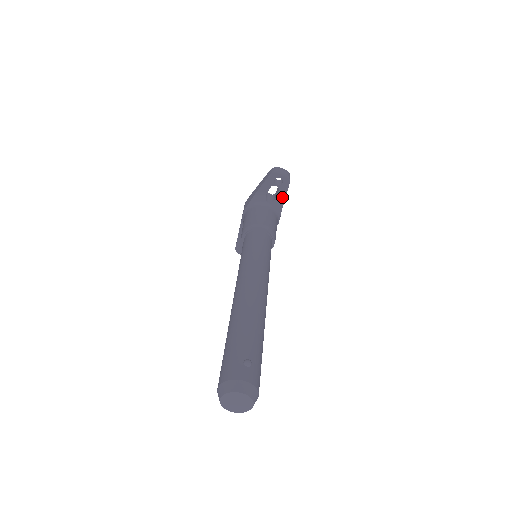
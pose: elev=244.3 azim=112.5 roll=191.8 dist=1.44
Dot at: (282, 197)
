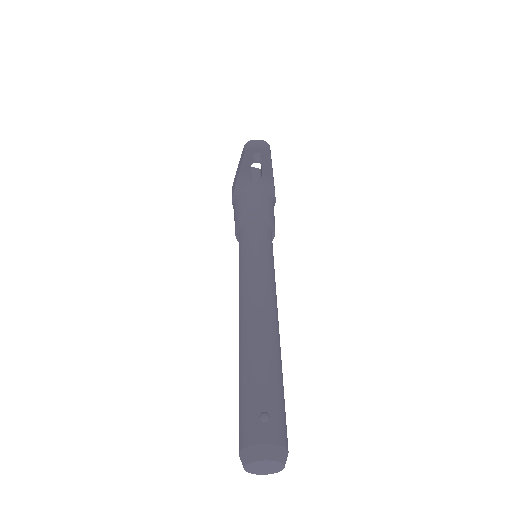
Dot at: (268, 172)
